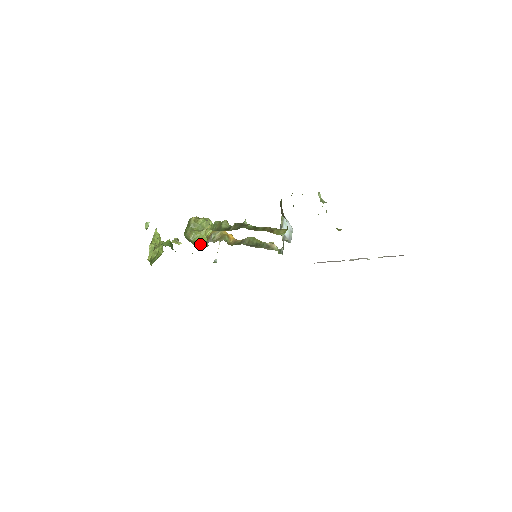
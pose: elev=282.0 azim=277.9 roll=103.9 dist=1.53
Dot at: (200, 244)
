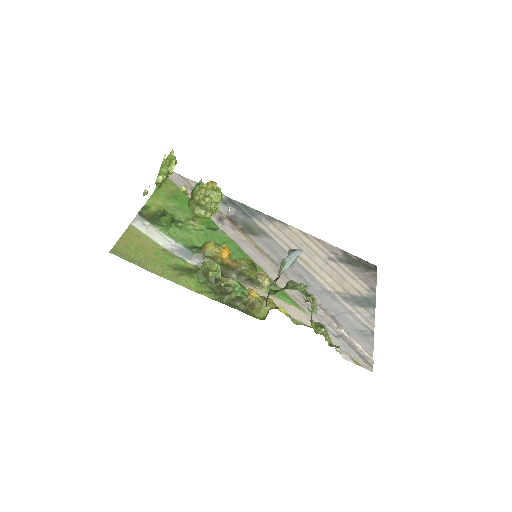
Dot at: occluded
